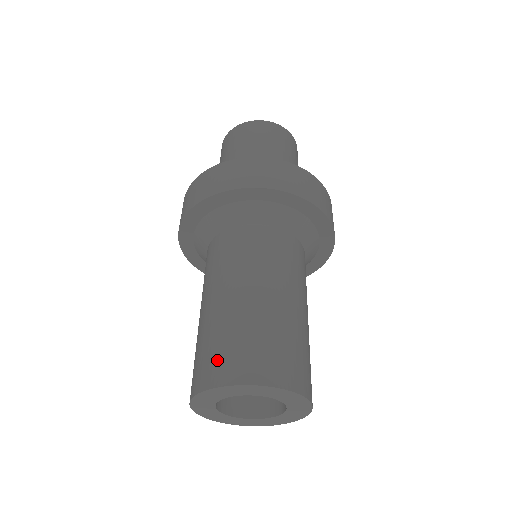
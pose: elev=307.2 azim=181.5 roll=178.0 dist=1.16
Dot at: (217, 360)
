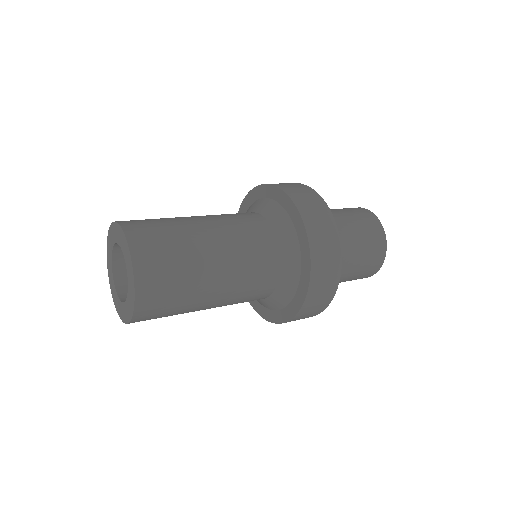
Dot at: (141, 221)
